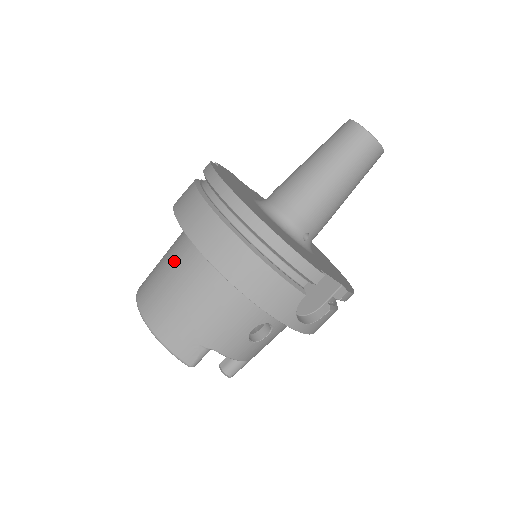
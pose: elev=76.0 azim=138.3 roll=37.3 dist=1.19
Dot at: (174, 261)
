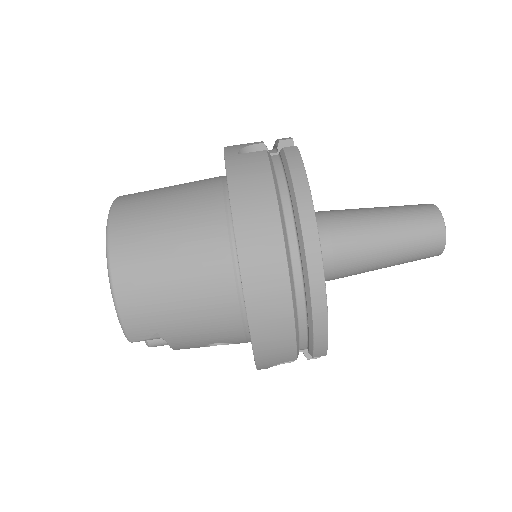
Dot at: (187, 232)
